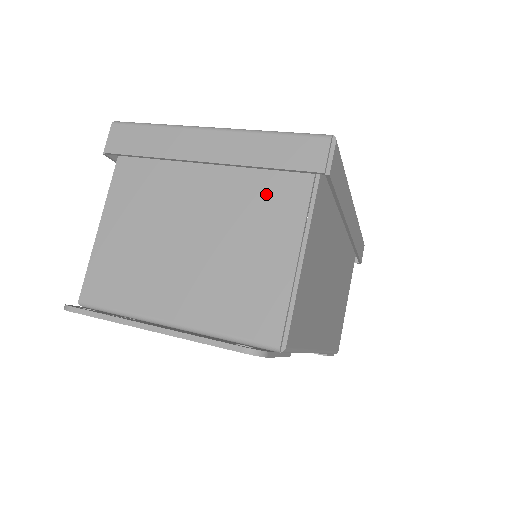
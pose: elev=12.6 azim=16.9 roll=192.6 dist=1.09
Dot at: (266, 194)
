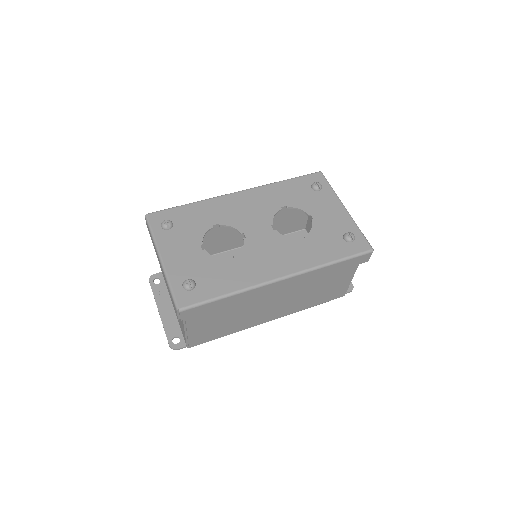
Dot at: occluded
